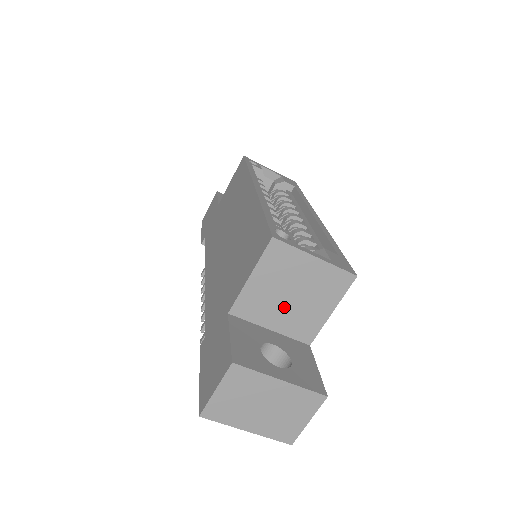
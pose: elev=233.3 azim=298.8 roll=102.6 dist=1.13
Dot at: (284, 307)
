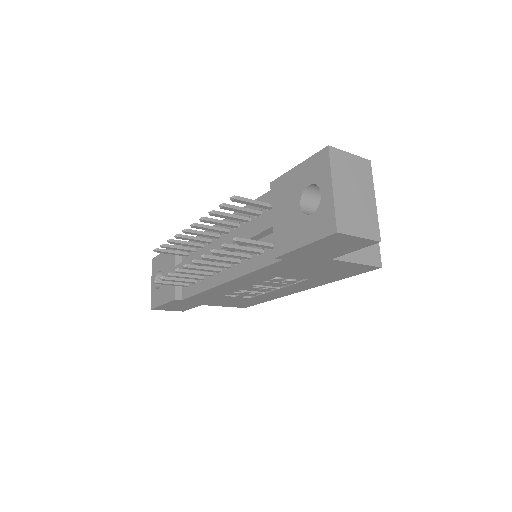
Dot at: occluded
